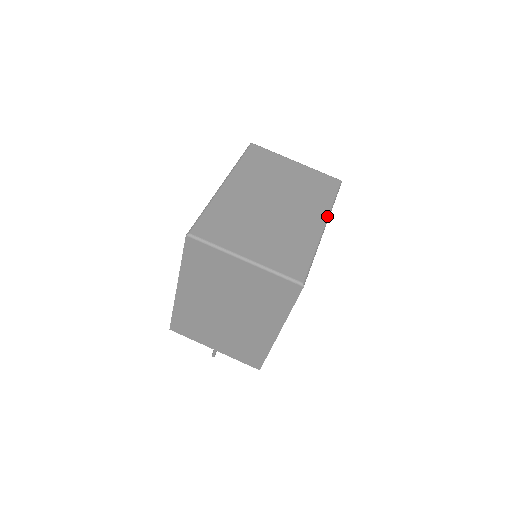
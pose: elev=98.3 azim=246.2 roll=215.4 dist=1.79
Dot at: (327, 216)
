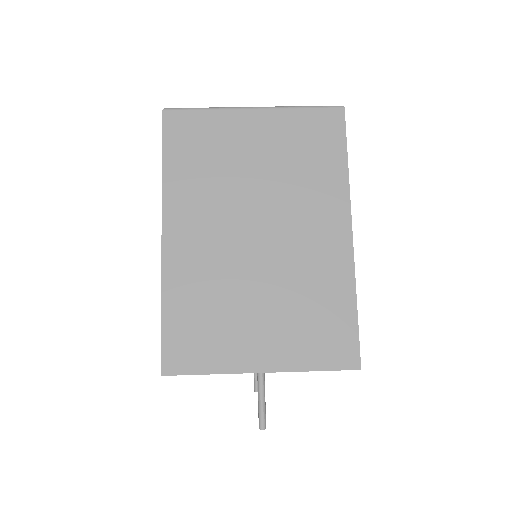
Dot at: occluded
